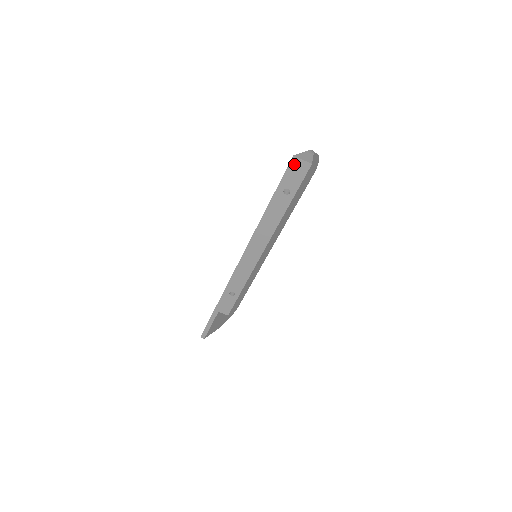
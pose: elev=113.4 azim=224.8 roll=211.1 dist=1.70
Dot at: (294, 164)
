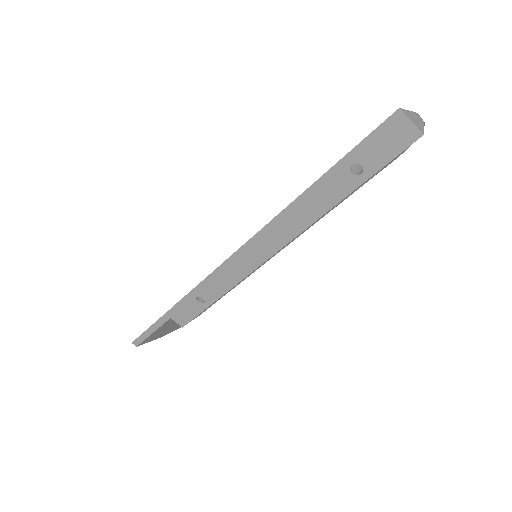
Dot at: (392, 124)
